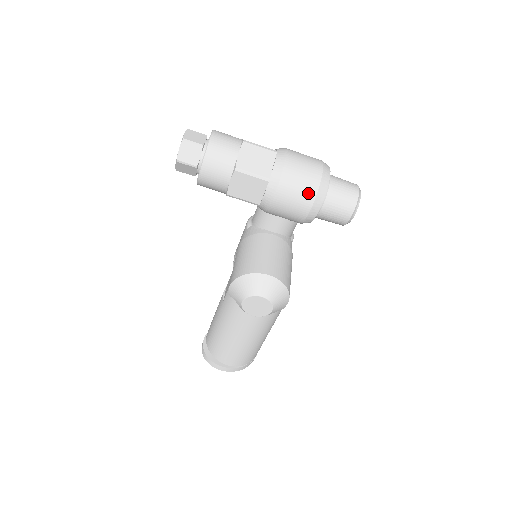
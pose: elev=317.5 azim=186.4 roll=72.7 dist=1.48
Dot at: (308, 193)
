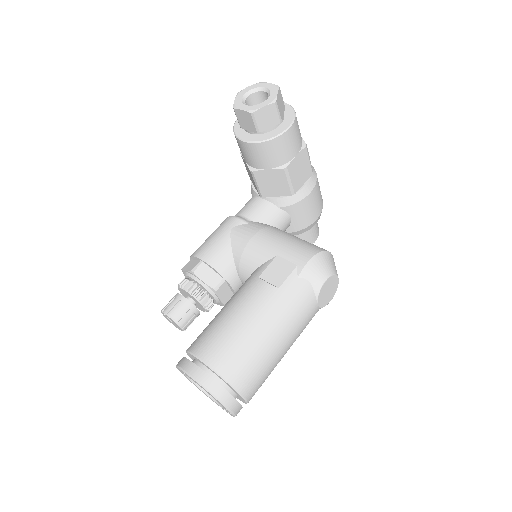
Dot at: (322, 201)
